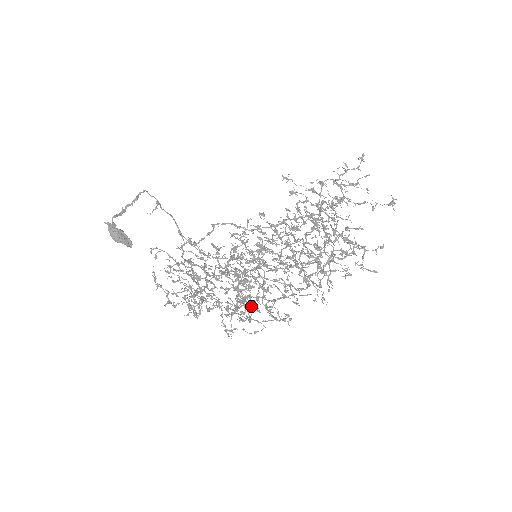
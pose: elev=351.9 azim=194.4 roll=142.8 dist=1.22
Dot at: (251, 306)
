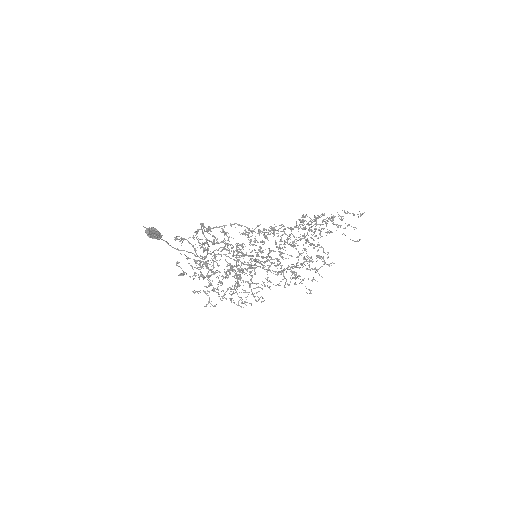
Dot at: (247, 302)
